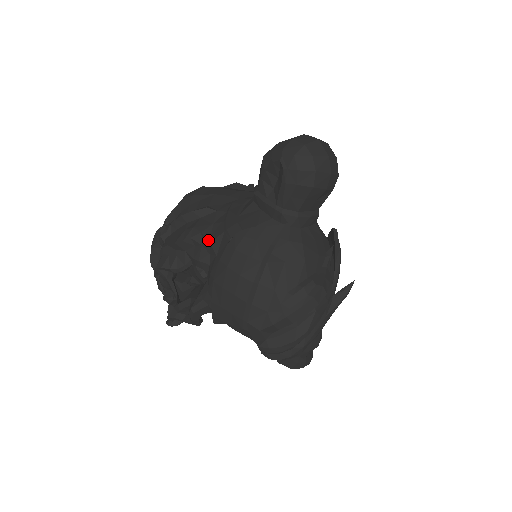
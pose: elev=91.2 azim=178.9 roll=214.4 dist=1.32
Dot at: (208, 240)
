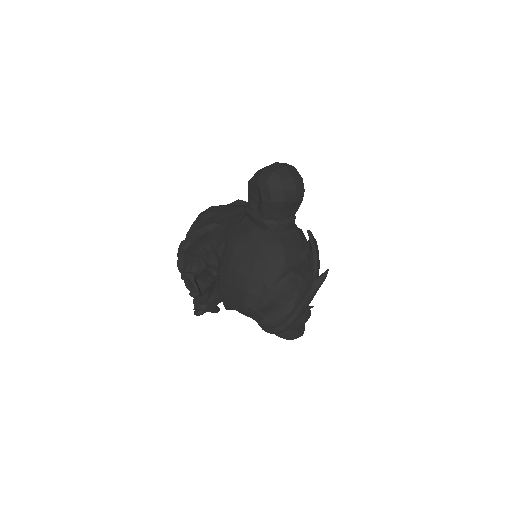
Dot at: (214, 248)
